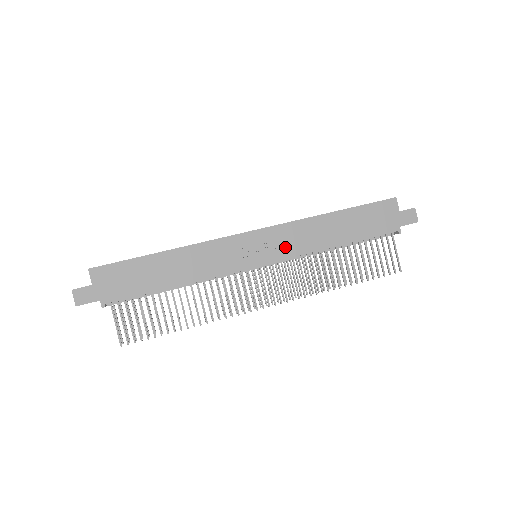
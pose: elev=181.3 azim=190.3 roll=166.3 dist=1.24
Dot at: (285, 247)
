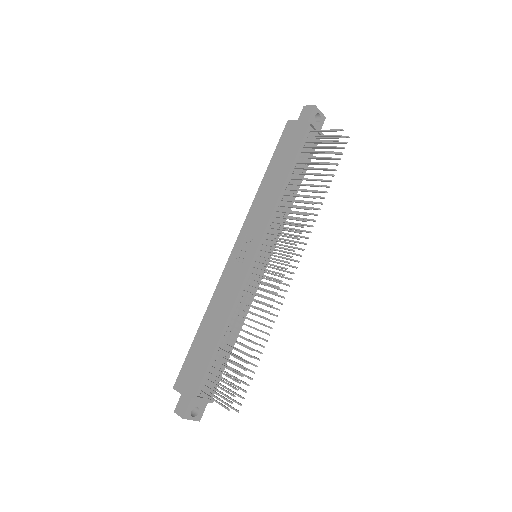
Dot at: (258, 227)
